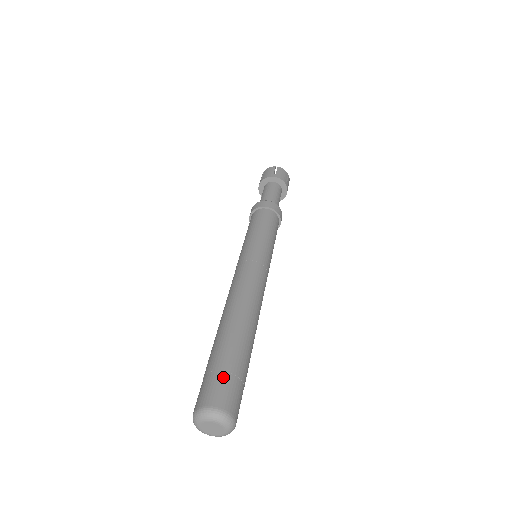
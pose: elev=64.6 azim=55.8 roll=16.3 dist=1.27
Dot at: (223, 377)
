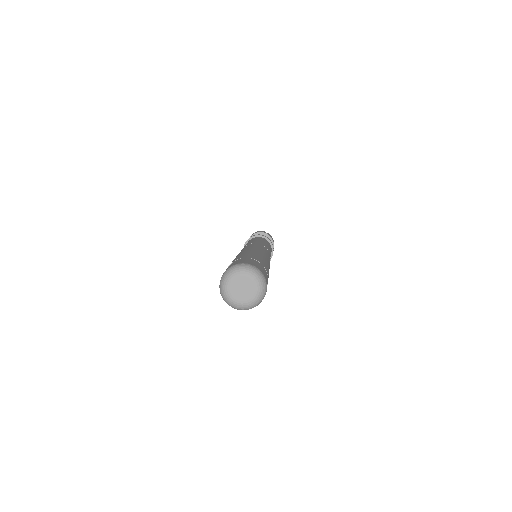
Dot at: (234, 261)
